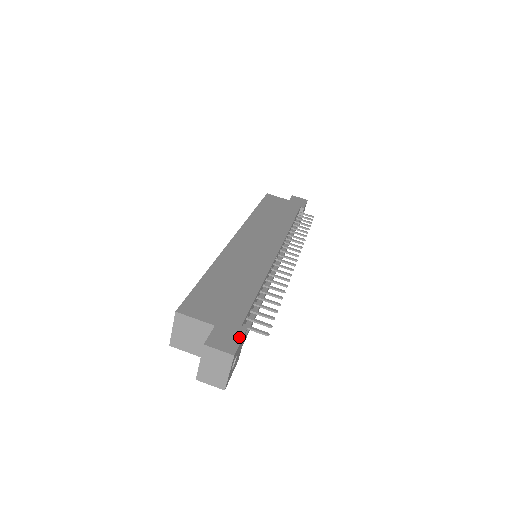
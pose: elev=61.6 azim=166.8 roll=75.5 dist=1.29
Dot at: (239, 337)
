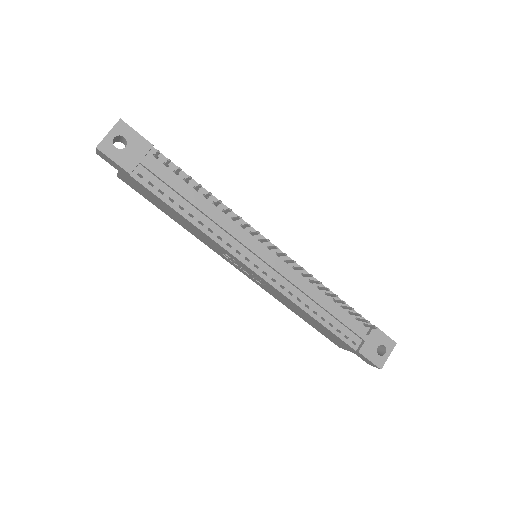
Dot at: (140, 135)
